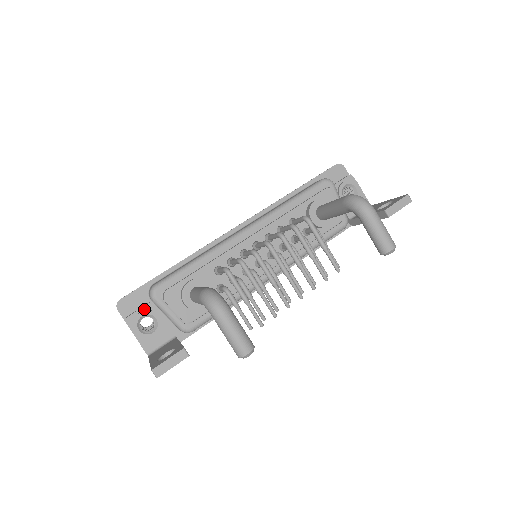
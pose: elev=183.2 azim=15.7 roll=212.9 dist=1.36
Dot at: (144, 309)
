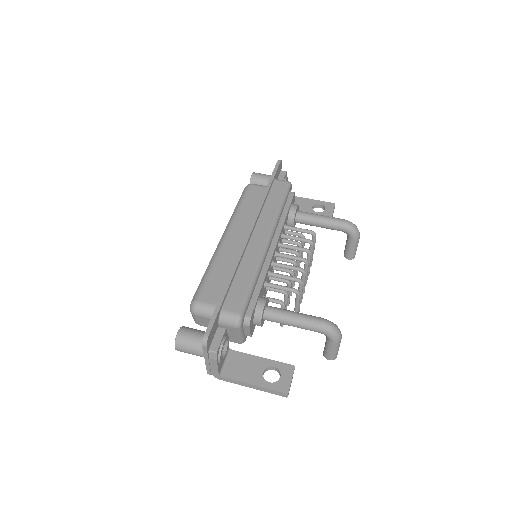
Dot at: (223, 337)
